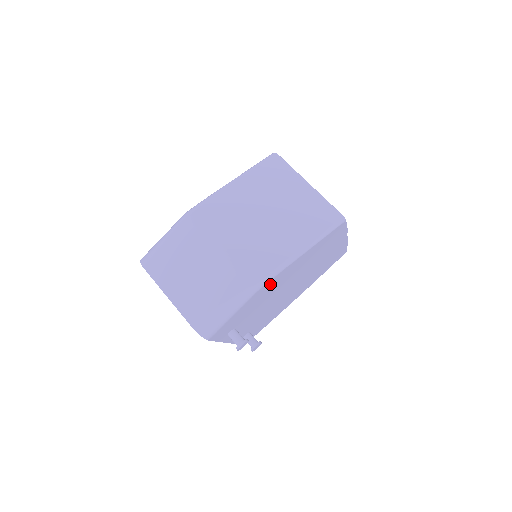
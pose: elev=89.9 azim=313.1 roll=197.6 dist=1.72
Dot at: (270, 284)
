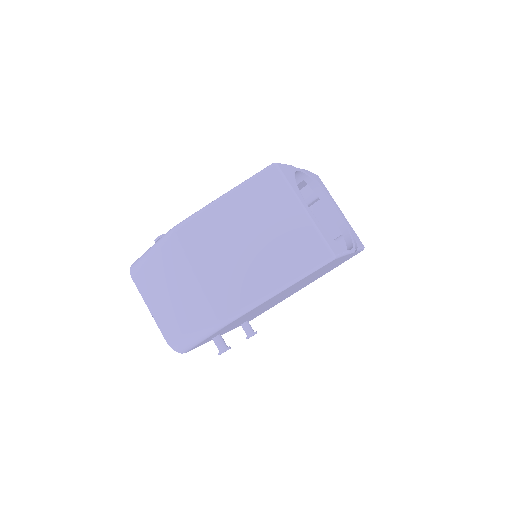
Dot at: (245, 314)
